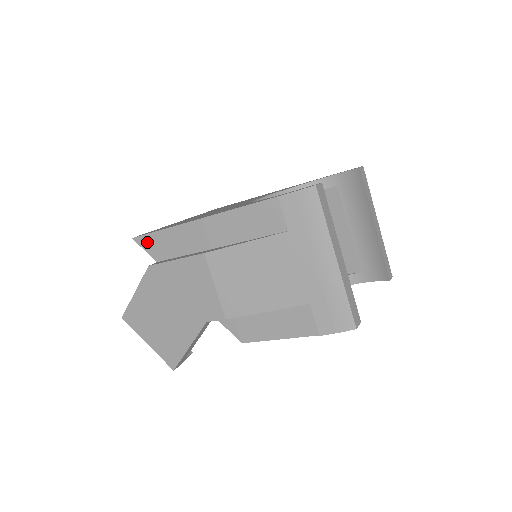
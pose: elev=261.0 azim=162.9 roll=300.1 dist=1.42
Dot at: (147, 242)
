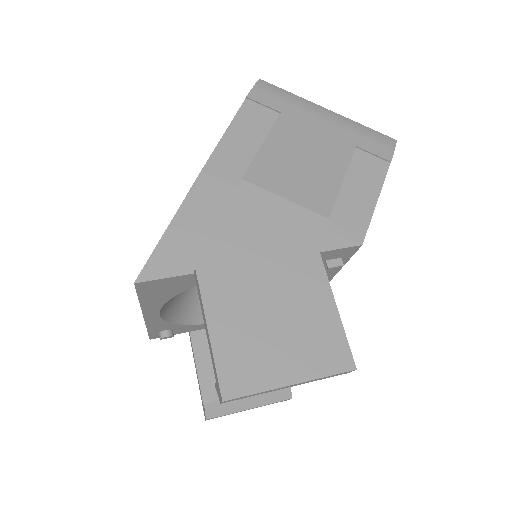
Dot at: (160, 264)
